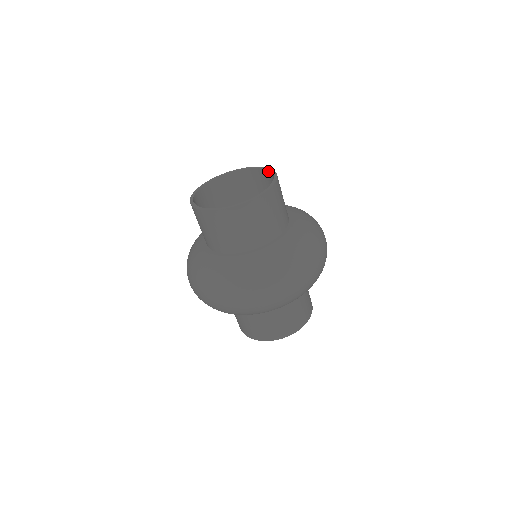
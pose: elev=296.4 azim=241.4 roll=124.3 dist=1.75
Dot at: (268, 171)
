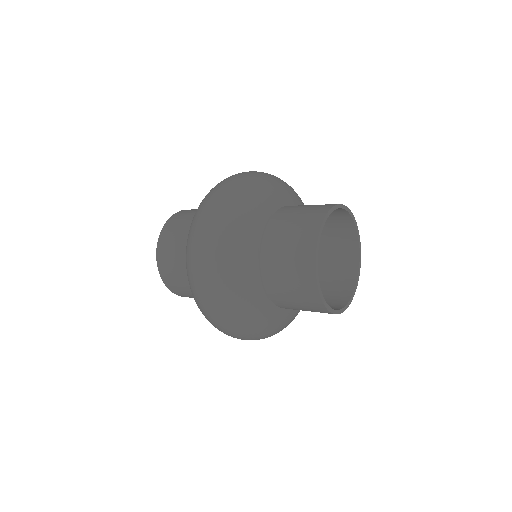
Dot at: occluded
